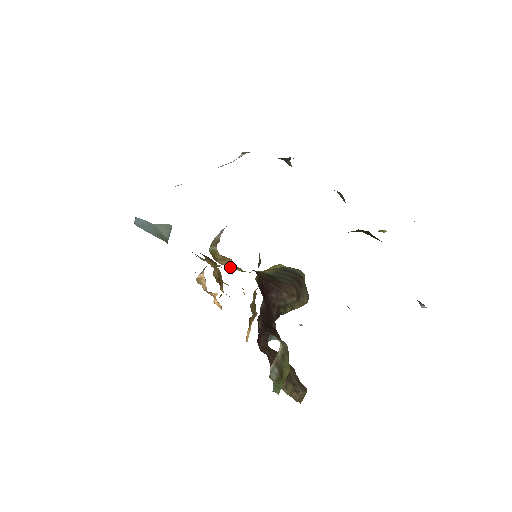
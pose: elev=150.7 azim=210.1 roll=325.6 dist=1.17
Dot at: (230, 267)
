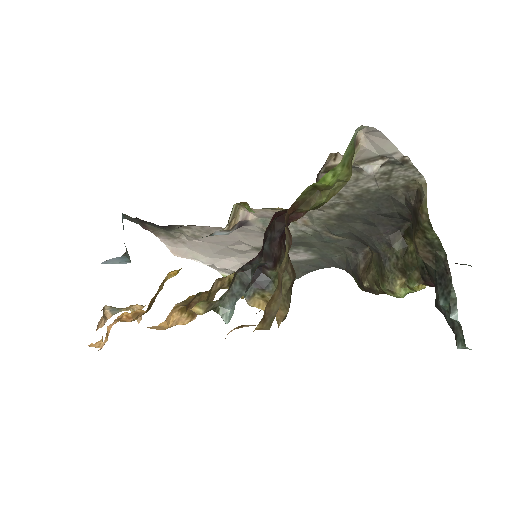
Dot at: occluded
